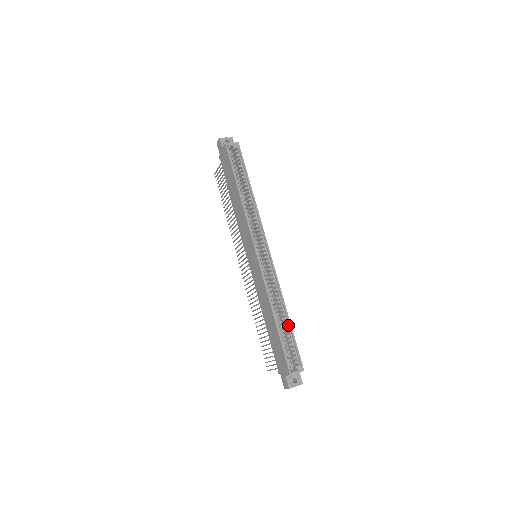
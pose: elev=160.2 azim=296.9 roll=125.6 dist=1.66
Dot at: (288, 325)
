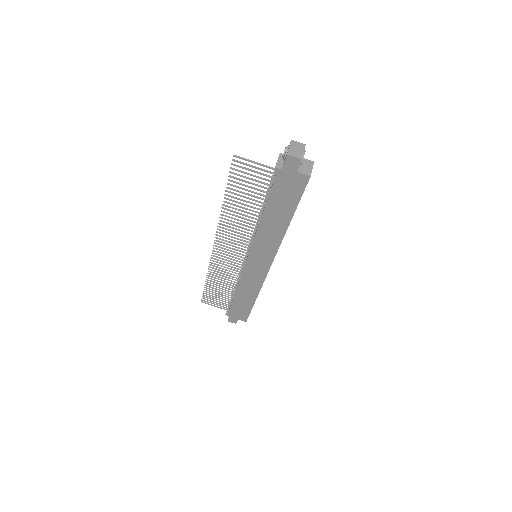
Dot at: occluded
